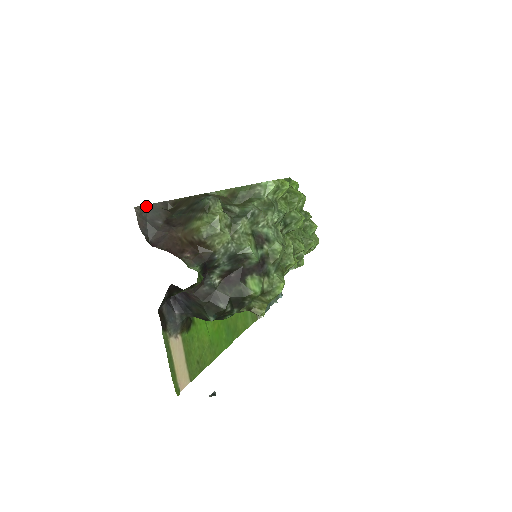
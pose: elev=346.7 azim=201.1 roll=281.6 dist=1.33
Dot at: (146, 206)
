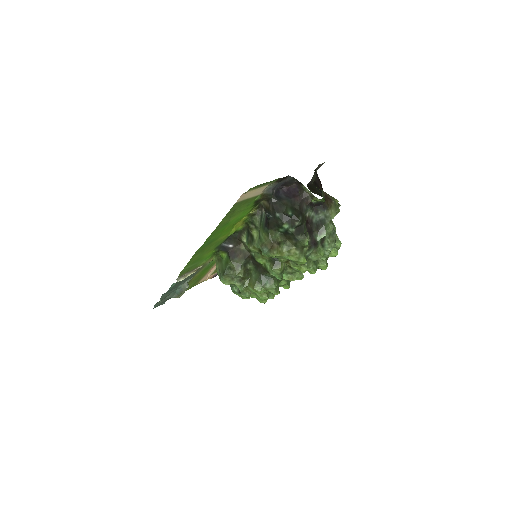
Dot at: occluded
